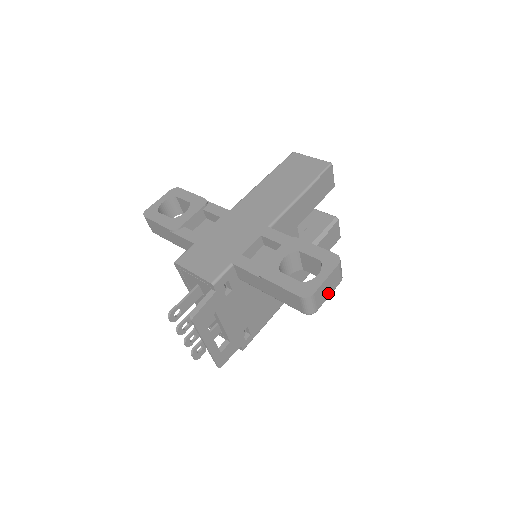
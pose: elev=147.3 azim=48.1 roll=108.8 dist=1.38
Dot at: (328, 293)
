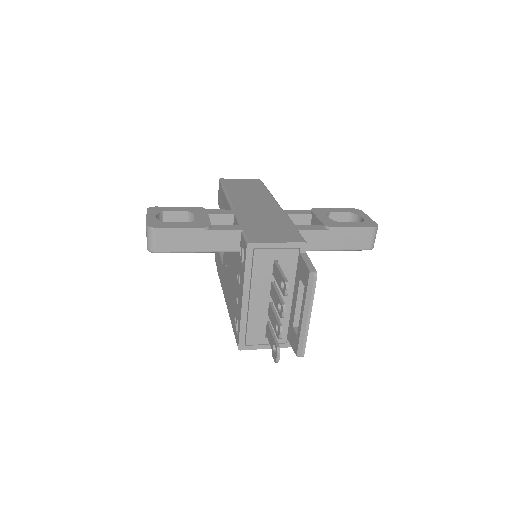
Dot at: occluded
